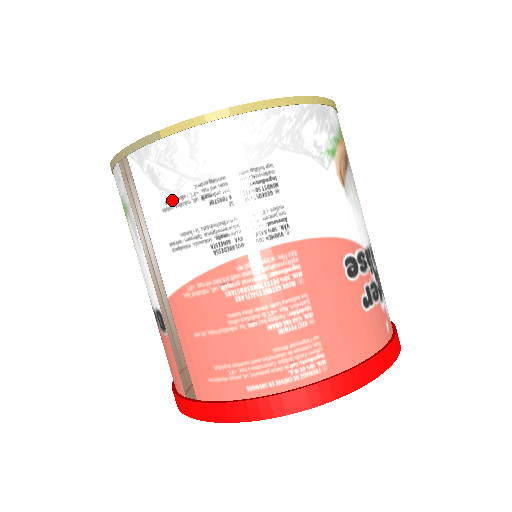
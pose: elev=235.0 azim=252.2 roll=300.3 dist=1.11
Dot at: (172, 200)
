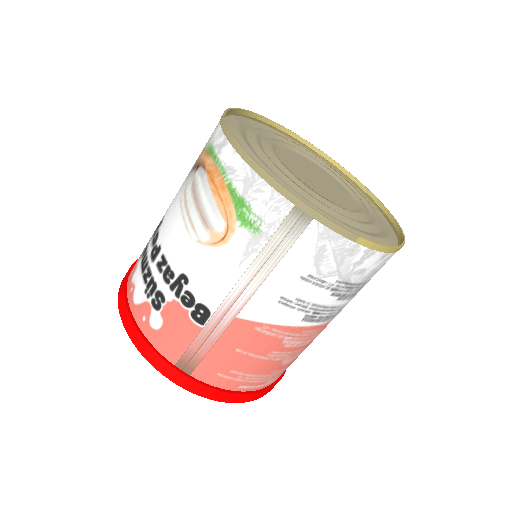
Dot at: (315, 278)
